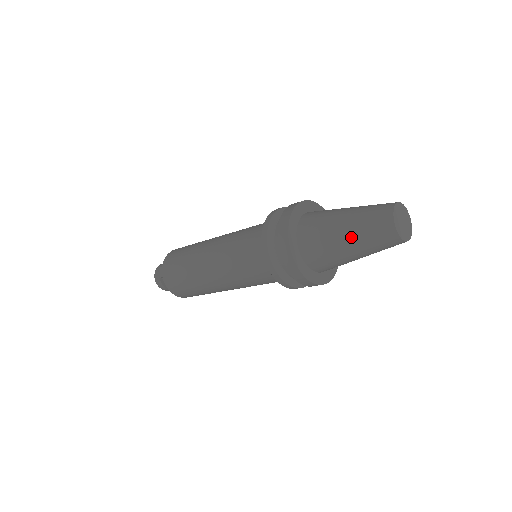
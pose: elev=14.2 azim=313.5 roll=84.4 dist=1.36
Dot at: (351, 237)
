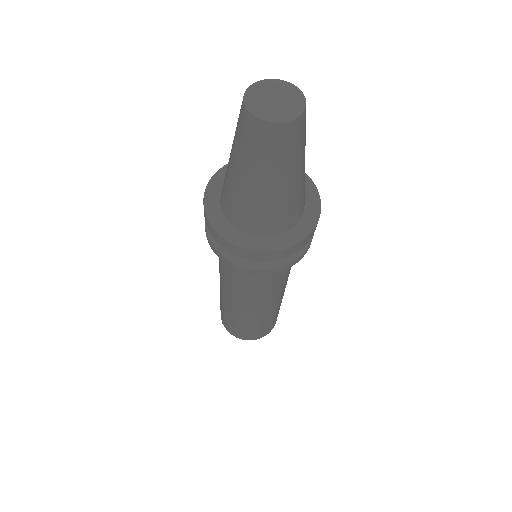
Dot at: (236, 162)
